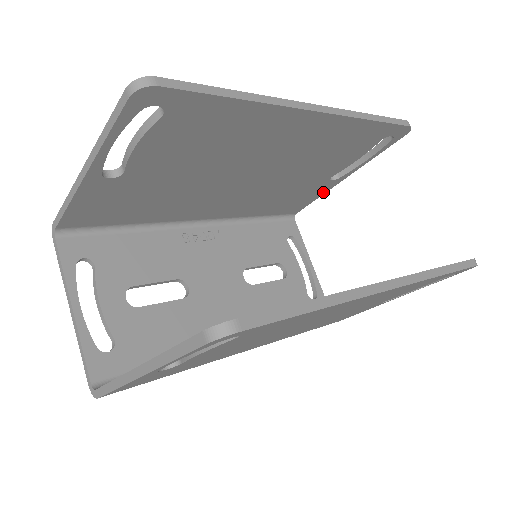
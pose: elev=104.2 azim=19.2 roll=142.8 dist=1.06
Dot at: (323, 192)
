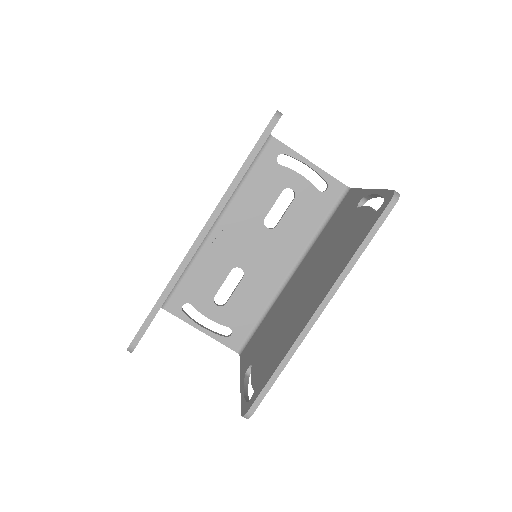
Dot at: occluded
